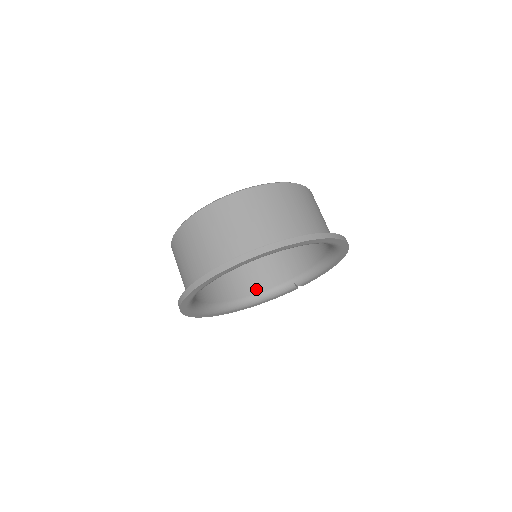
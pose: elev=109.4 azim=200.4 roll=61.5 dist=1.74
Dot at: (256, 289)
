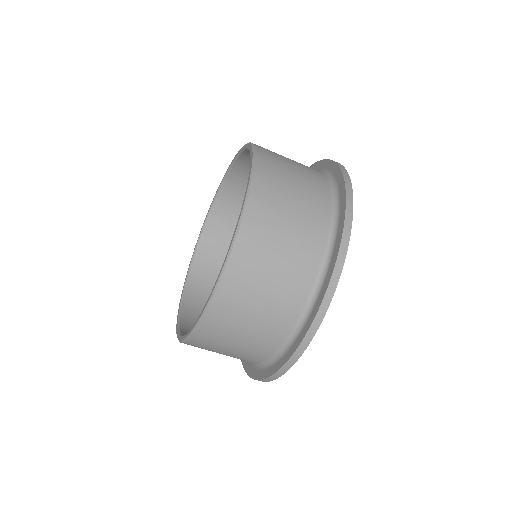
Dot at: occluded
